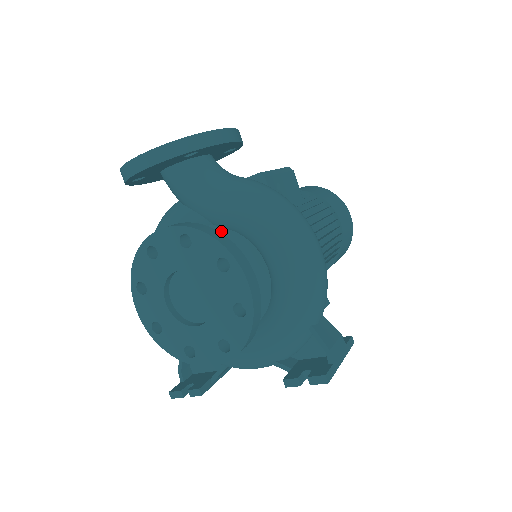
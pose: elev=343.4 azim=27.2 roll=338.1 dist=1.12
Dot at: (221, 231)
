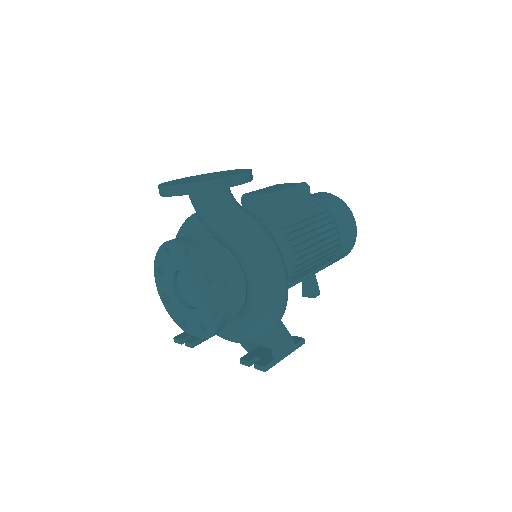
Dot at: (220, 246)
